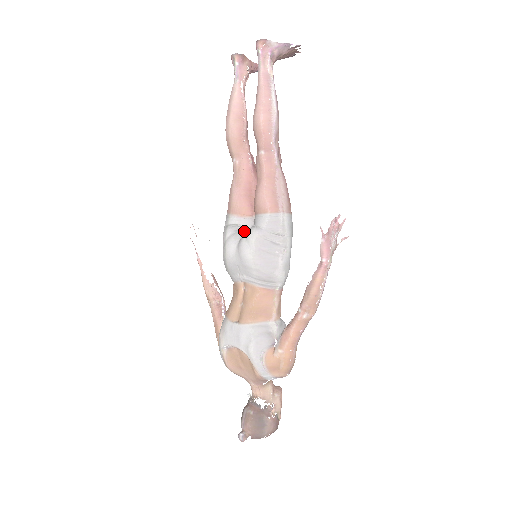
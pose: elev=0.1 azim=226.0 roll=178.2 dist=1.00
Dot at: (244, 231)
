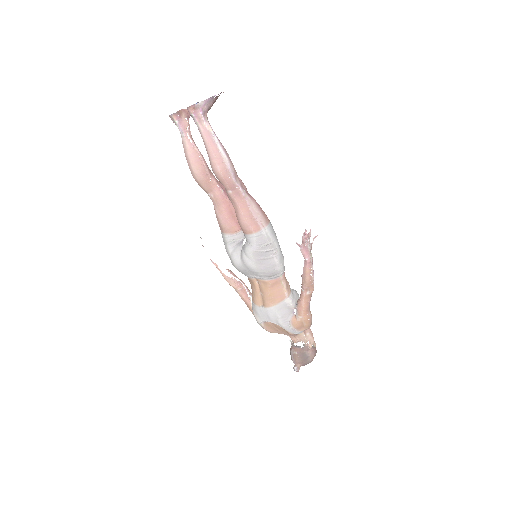
Dot at: (240, 245)
